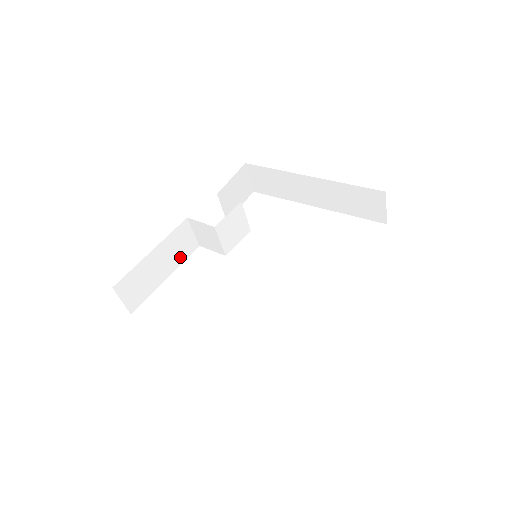
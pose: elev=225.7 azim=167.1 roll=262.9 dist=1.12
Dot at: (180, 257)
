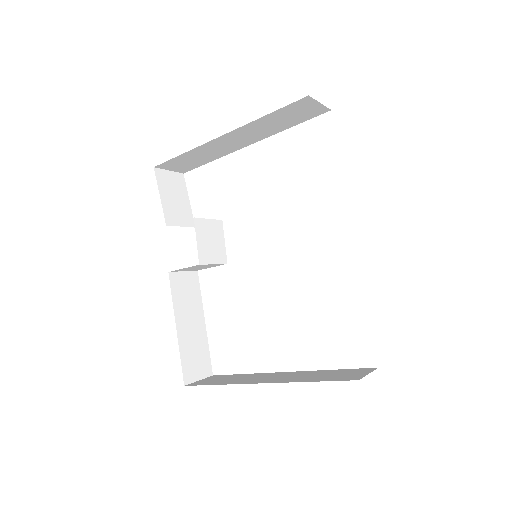
Dot at: (196, 298)
